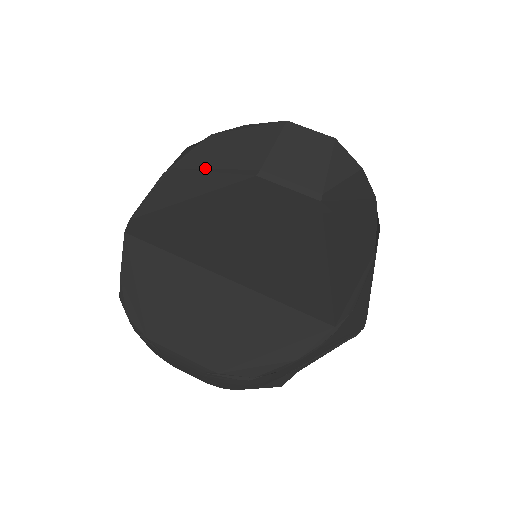
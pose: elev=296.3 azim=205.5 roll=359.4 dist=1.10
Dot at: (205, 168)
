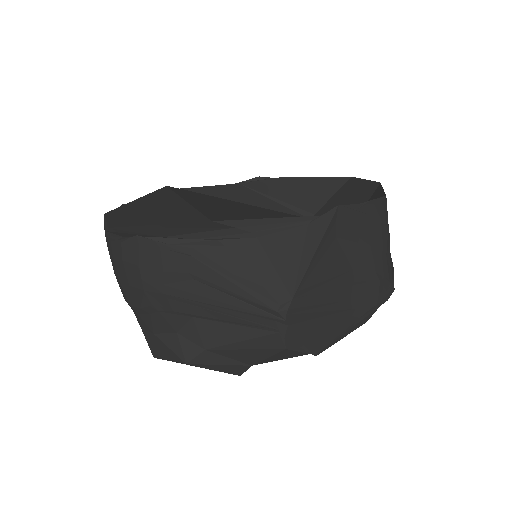
Dot at: (265, 194)
